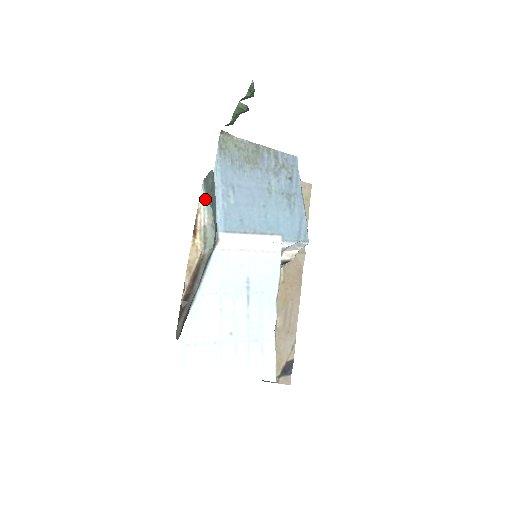
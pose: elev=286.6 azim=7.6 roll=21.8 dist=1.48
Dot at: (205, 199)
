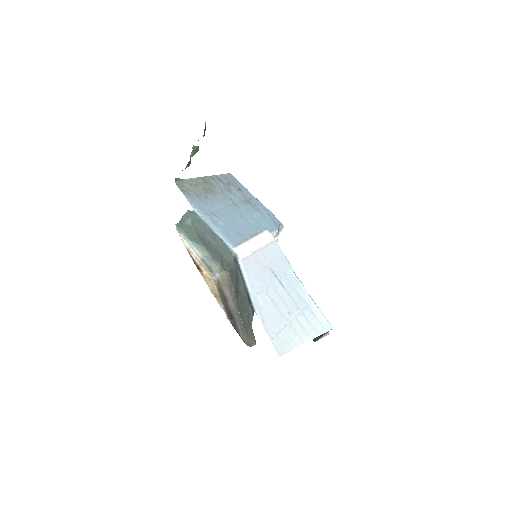
Dot at: (187, 240)
